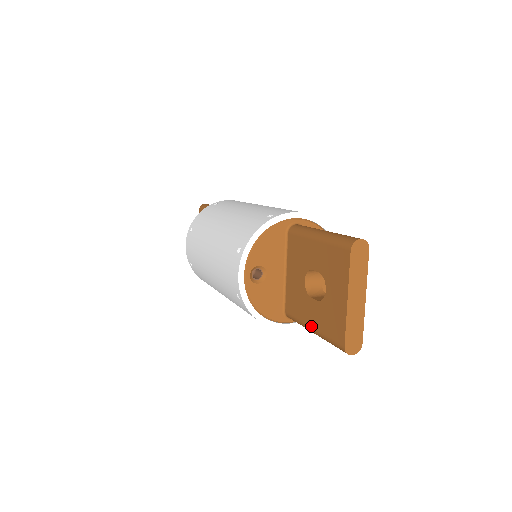
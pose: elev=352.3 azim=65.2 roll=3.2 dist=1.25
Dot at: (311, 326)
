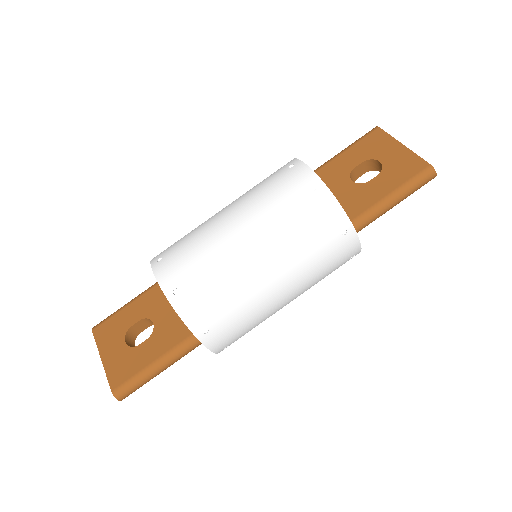
Dot at: (388, 193)
